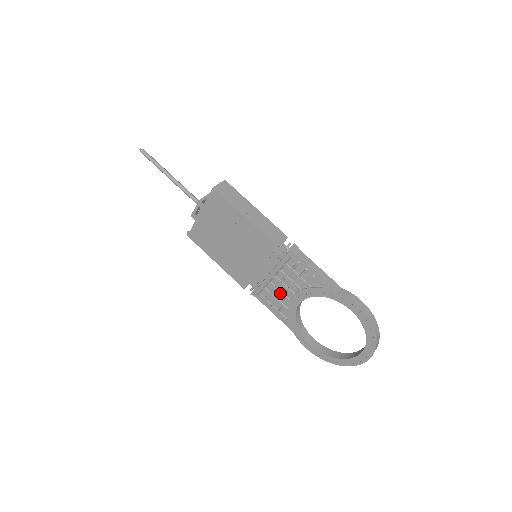
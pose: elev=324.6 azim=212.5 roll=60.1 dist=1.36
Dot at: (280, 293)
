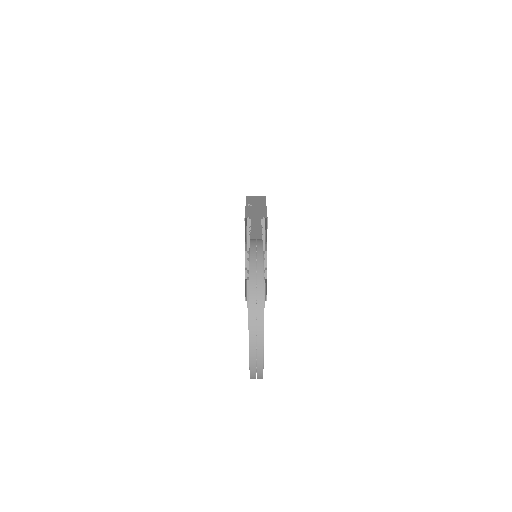
Dot at: occluded
